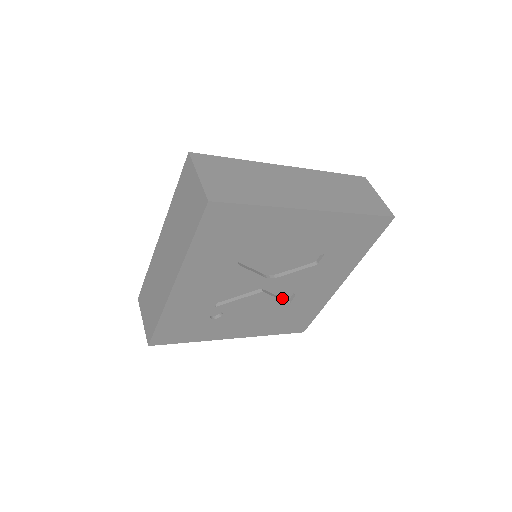
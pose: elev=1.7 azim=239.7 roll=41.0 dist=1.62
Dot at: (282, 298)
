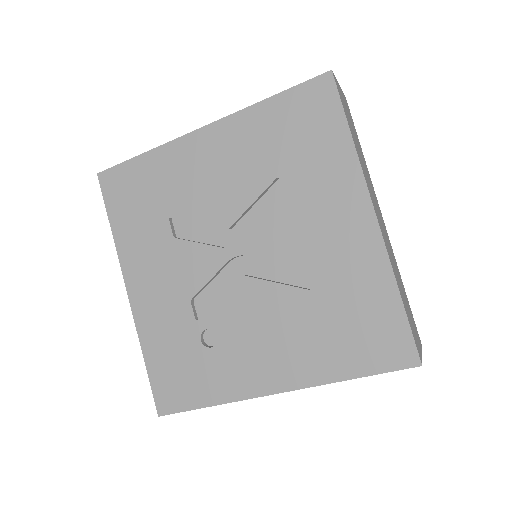
Dot at: (296, 286)
